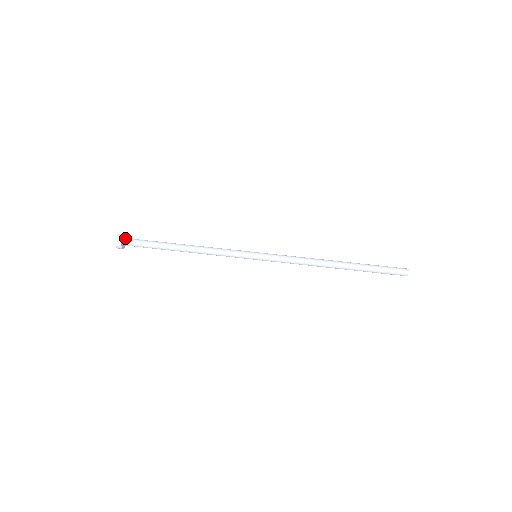
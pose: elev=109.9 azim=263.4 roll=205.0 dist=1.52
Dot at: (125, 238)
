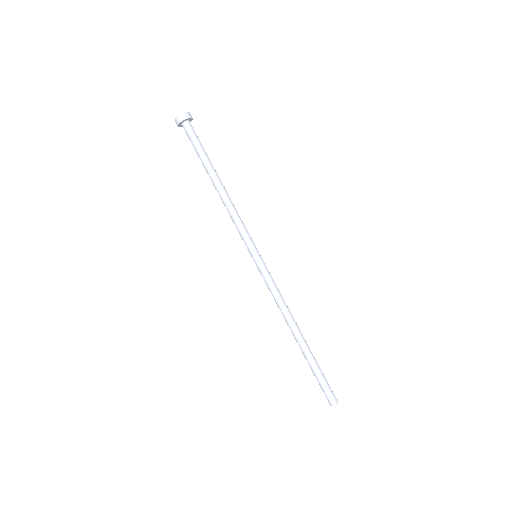
Dot at: (190, 121)
